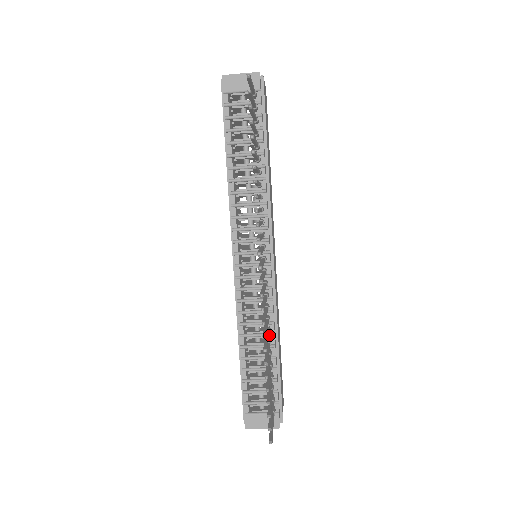
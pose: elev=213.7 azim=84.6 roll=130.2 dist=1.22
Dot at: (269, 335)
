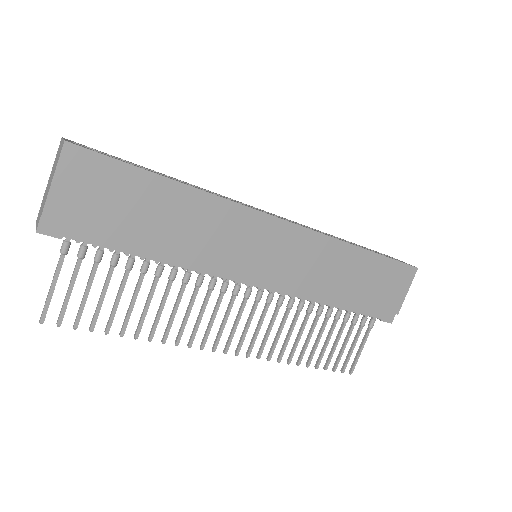
Dot at: (318, 303)
